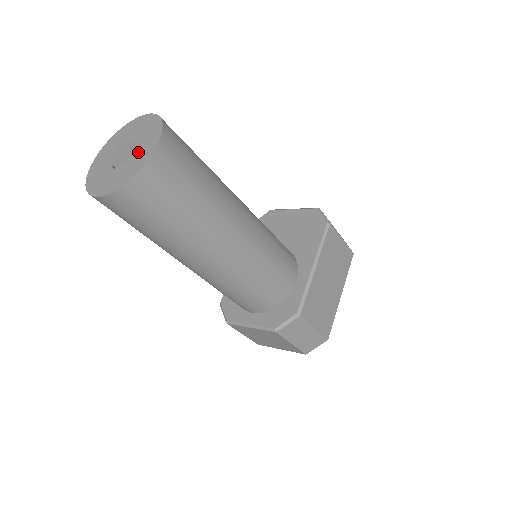
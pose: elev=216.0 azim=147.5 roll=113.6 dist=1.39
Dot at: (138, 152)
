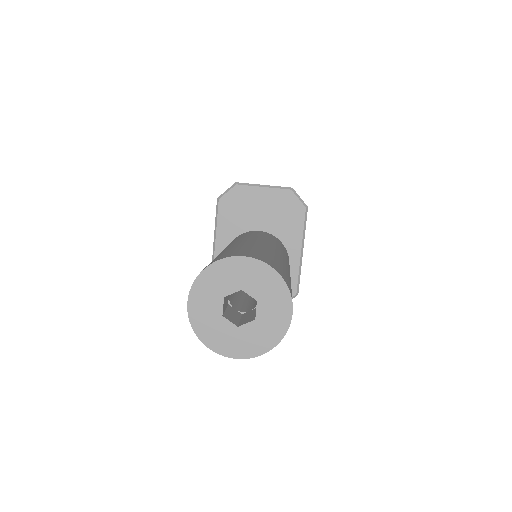
Dot at: (267, 314)
